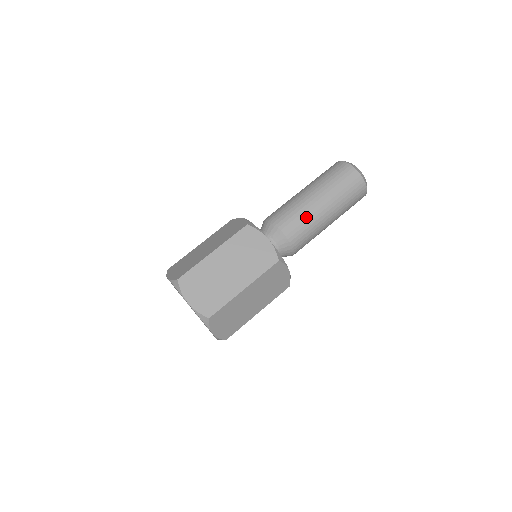
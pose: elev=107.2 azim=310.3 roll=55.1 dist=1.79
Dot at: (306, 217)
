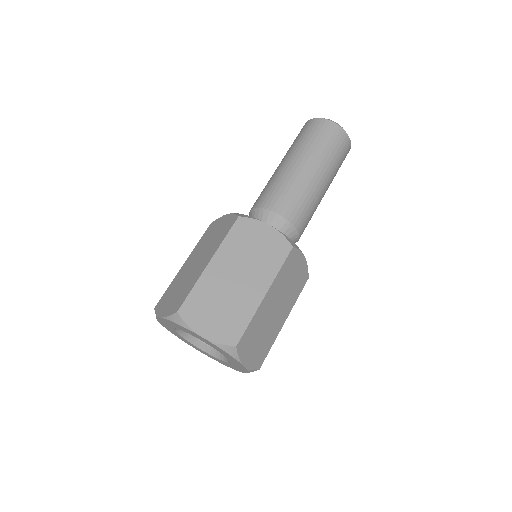
Dot at: (274, 181)
